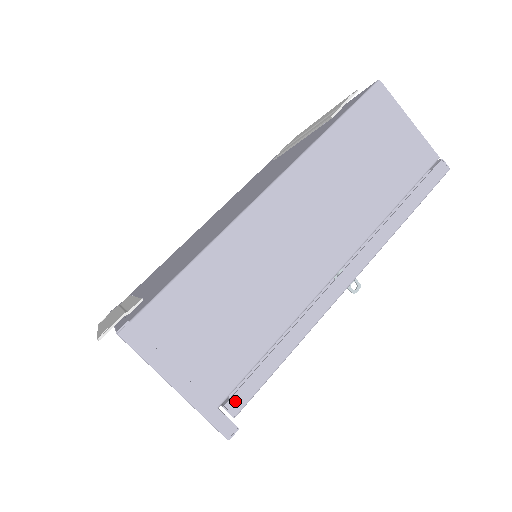
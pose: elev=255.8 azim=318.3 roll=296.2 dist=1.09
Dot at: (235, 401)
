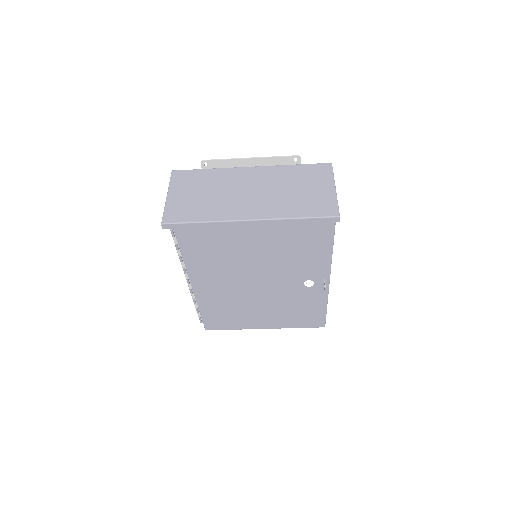
Dot at: occluded
